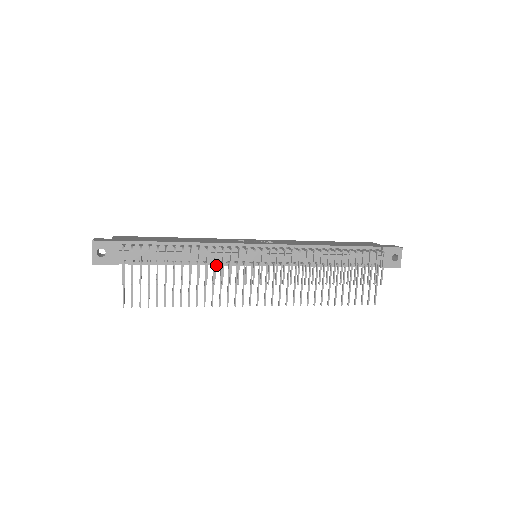
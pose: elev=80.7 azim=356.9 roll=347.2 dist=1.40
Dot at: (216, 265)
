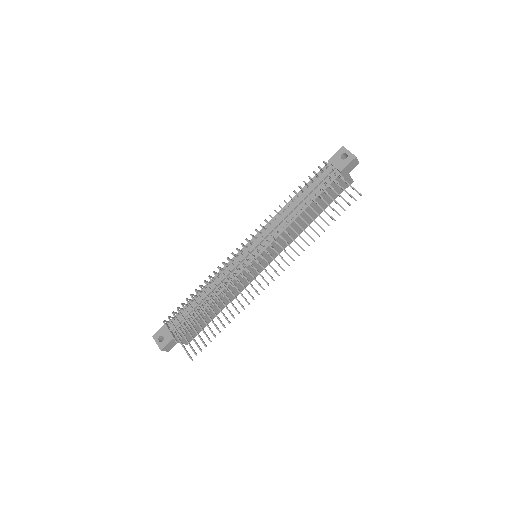
Dot at: occluded
